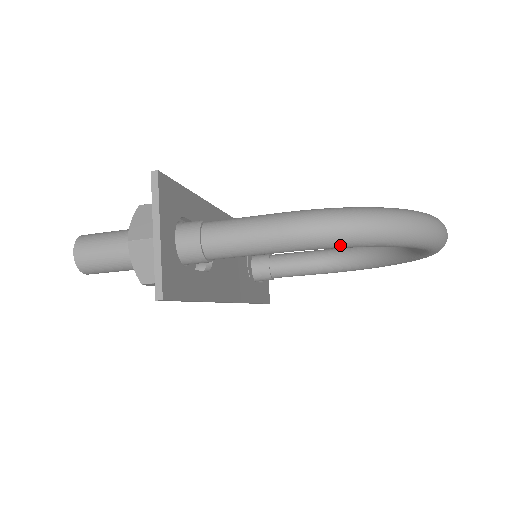
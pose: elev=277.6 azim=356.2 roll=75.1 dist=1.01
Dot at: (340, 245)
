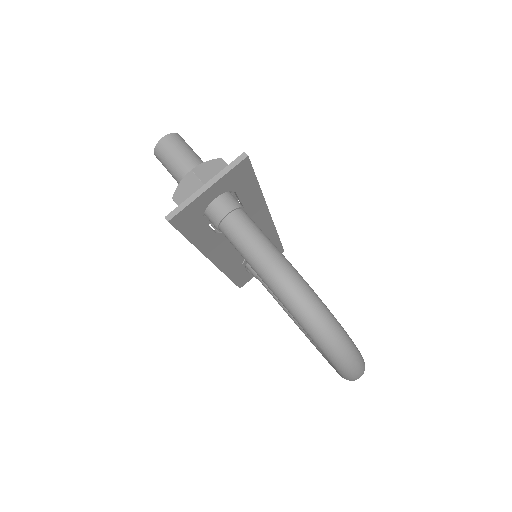
Dot at: (288, 308)
